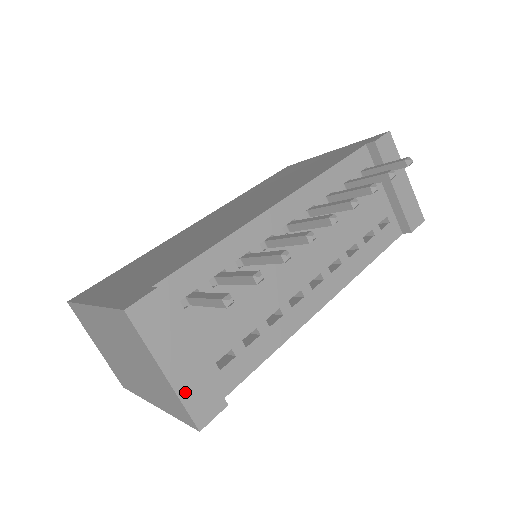
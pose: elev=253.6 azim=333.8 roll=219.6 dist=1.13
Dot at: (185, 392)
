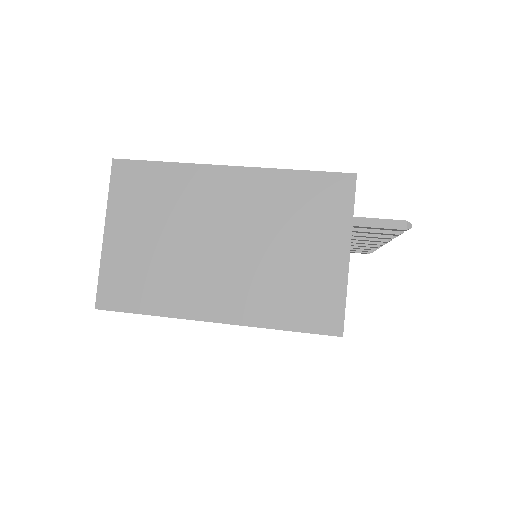
Dot at: (346, 288)
